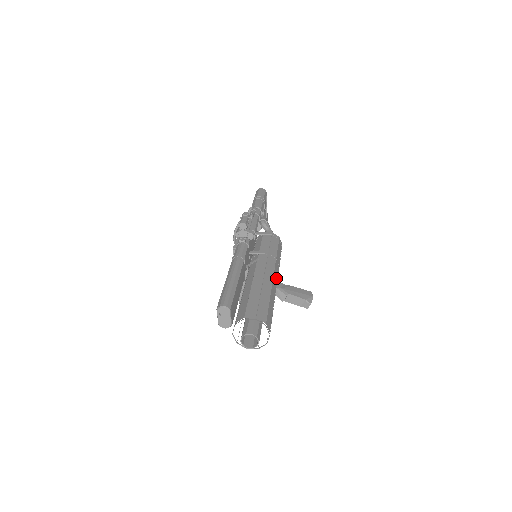
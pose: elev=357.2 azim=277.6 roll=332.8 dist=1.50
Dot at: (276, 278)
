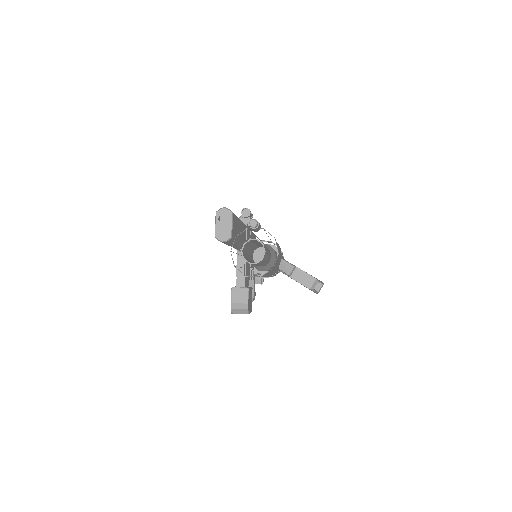
Dot at: occluded
